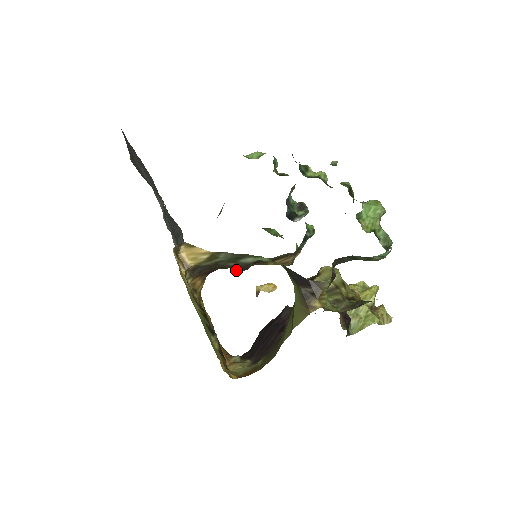
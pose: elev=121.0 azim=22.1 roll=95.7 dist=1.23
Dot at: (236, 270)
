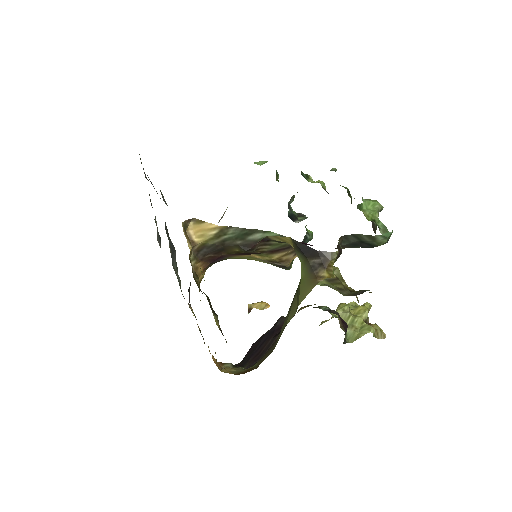
Dot at: (242, 250)
